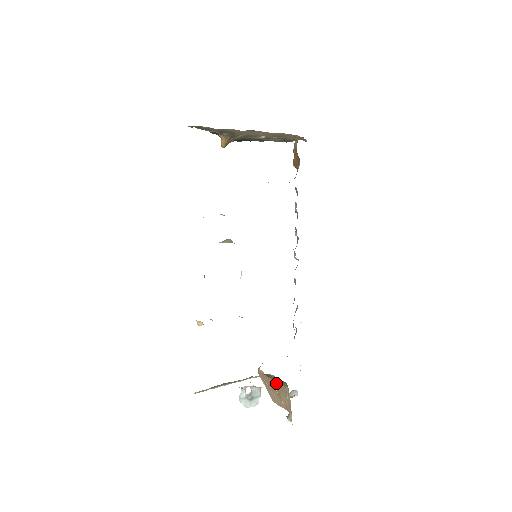
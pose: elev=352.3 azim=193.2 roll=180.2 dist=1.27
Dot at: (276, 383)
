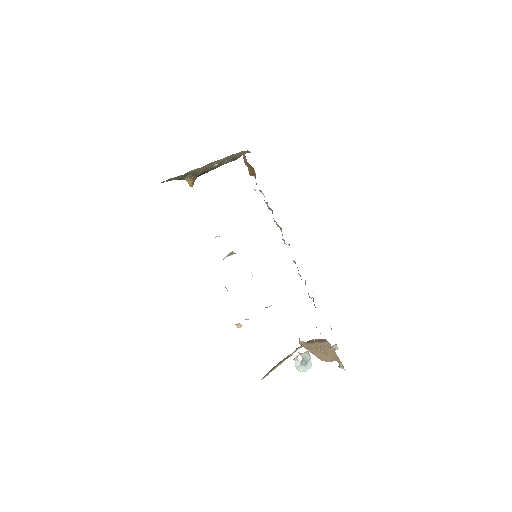
Dot at: (318, 344)
